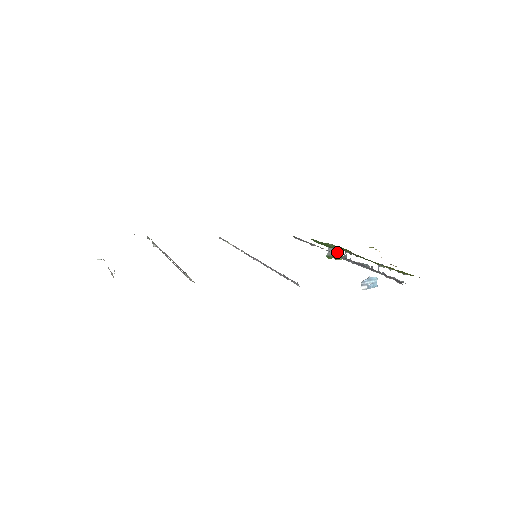
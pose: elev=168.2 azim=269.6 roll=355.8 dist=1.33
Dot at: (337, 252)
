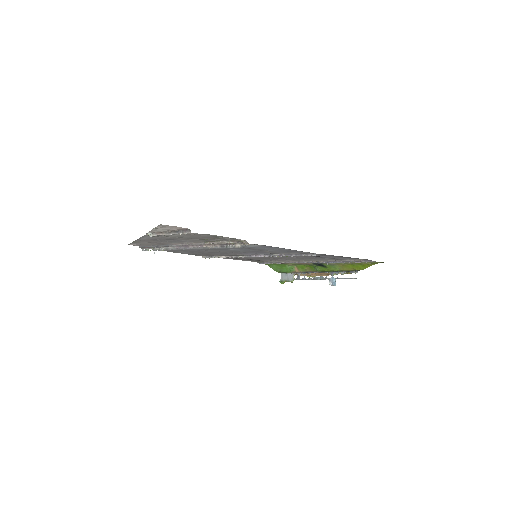
Dot at: (290, 276)
